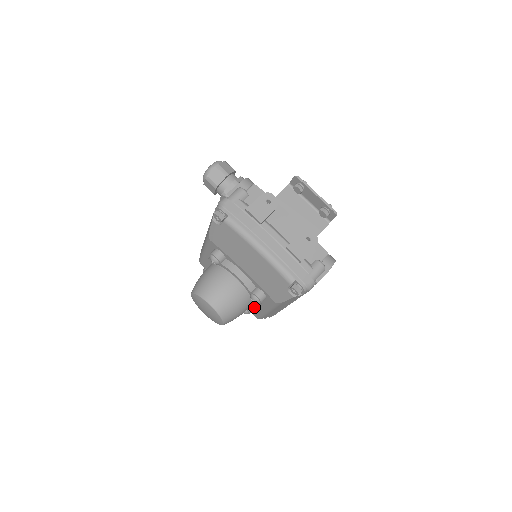
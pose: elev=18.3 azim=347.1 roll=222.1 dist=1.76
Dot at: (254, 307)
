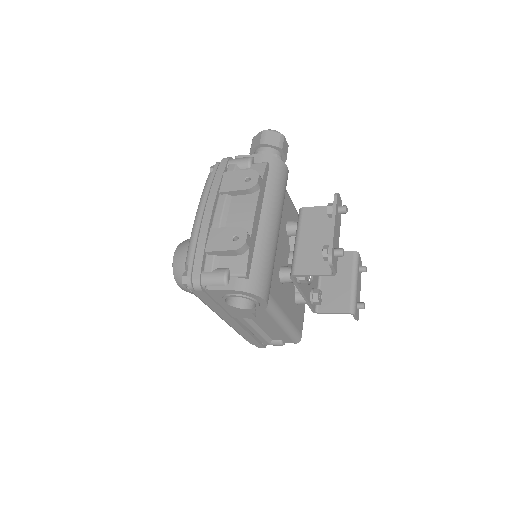
Dot at: occluded
